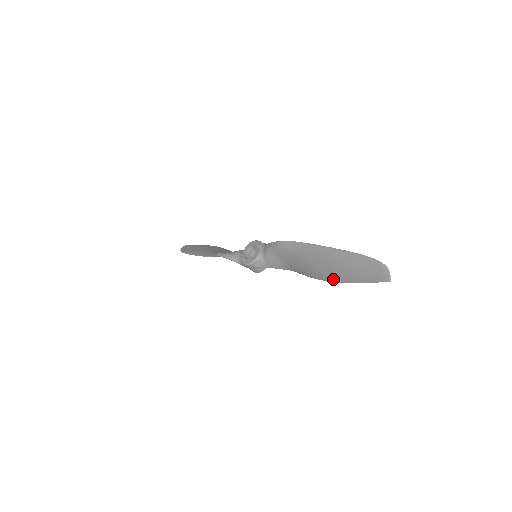
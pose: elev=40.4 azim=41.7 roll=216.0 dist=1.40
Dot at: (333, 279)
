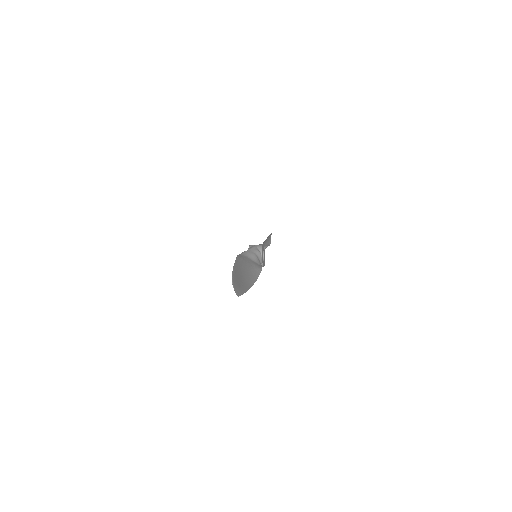
Dot at: (250, 285)
